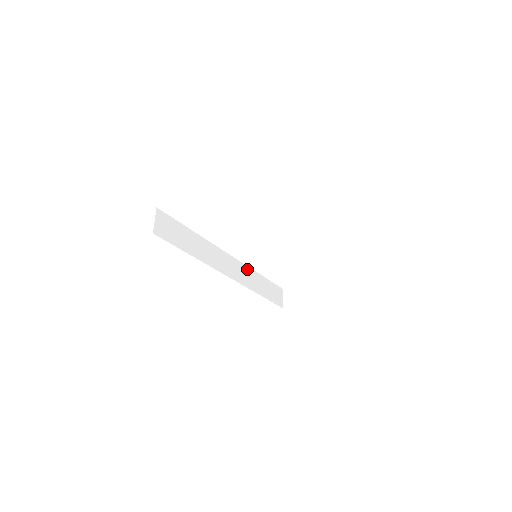
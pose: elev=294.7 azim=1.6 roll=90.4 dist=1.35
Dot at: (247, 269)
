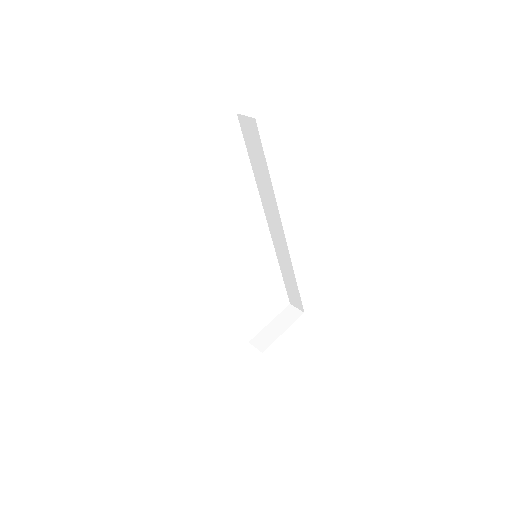
Dot at: occluded
